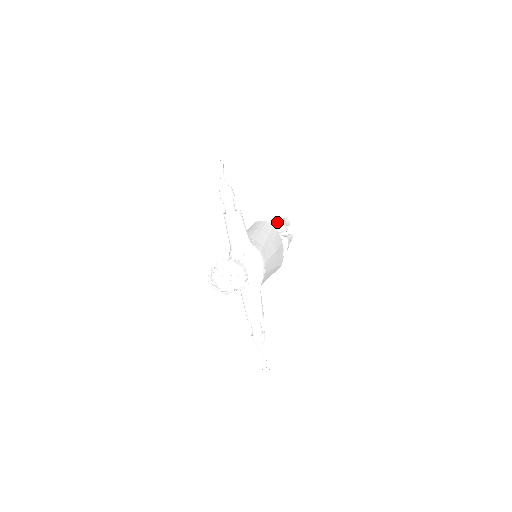
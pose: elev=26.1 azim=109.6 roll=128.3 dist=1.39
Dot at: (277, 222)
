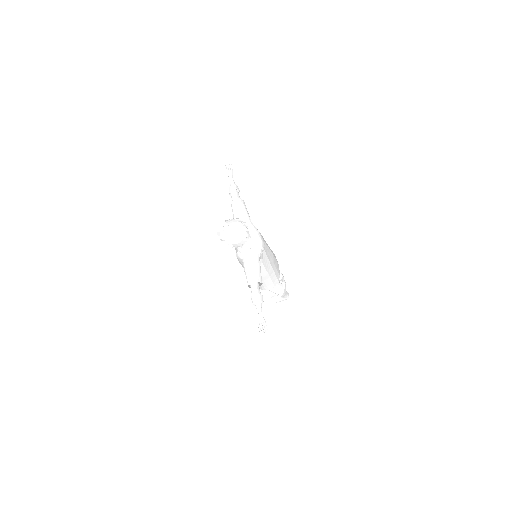
Dot at: occluded
